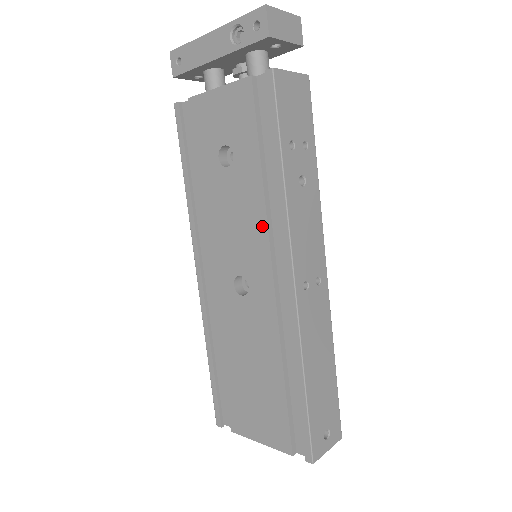
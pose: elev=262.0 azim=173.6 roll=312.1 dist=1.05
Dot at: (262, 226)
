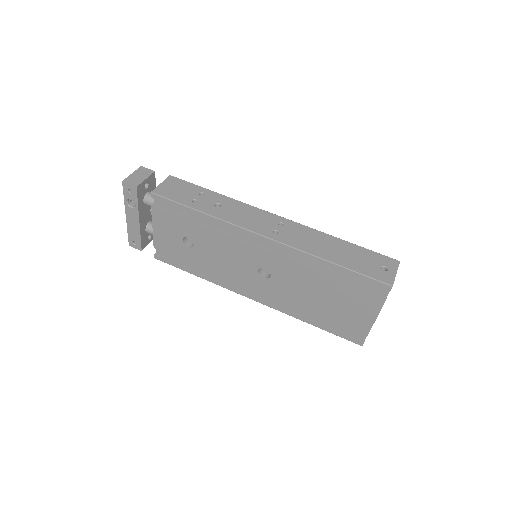
Dot at: (230, 241)
